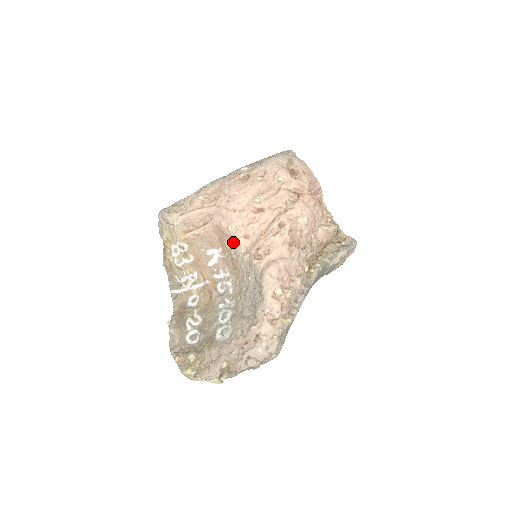
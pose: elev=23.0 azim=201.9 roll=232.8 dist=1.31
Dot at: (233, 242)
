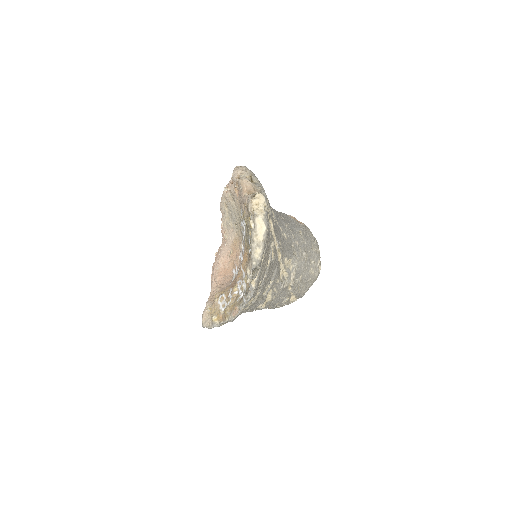
Dot at: (224, 255)
